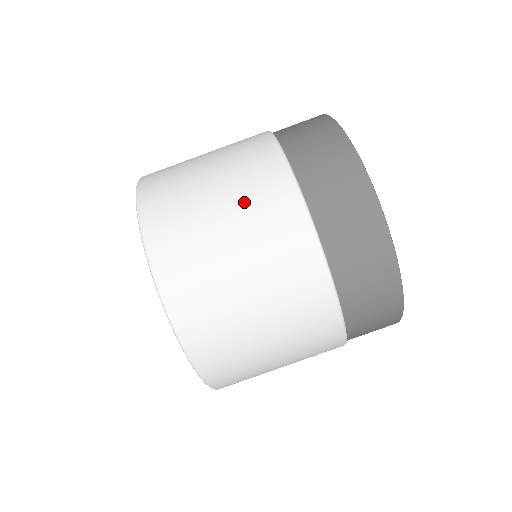
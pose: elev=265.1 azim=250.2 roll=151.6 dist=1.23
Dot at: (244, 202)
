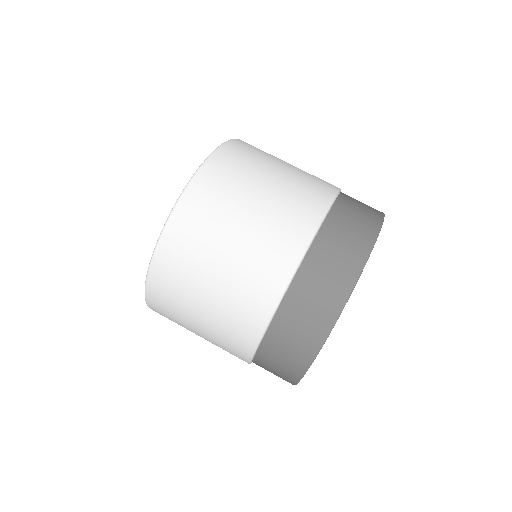
Dot at: (260, 236)
